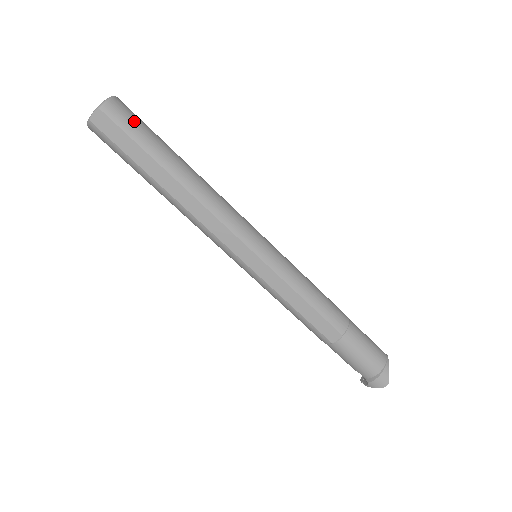
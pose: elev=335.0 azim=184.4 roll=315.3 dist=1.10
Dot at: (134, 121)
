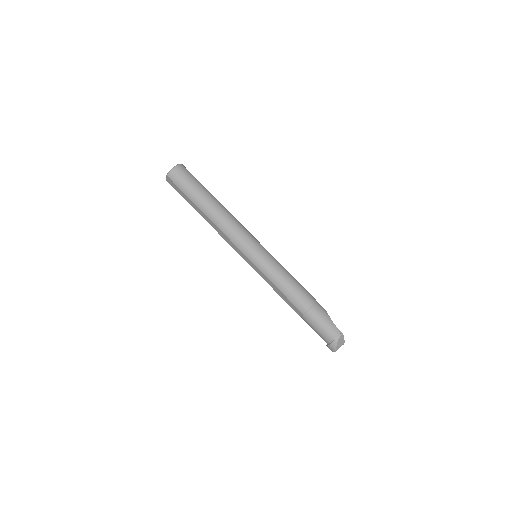
Dot at: (183, 181)
